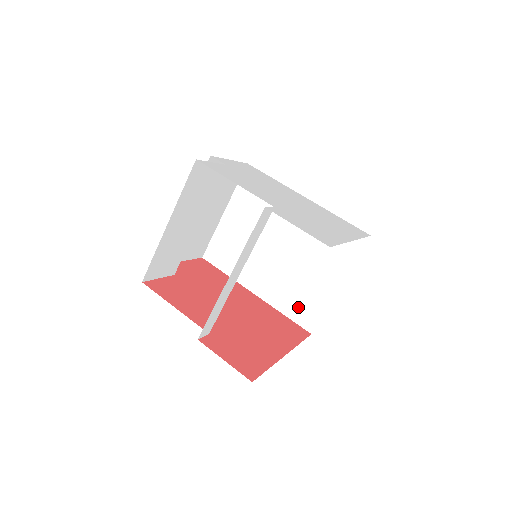
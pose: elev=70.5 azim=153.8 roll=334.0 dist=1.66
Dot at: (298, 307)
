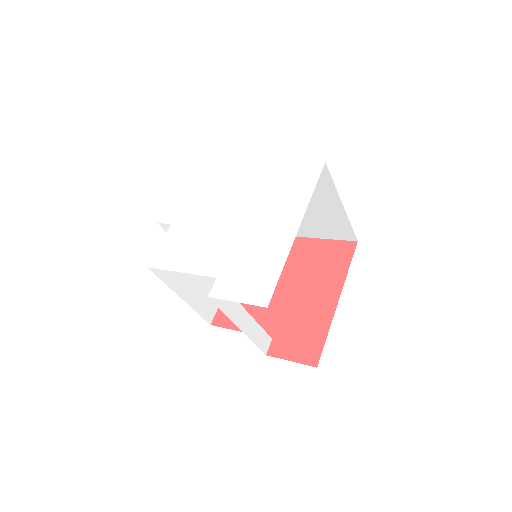
Dot at: (330, 231)
